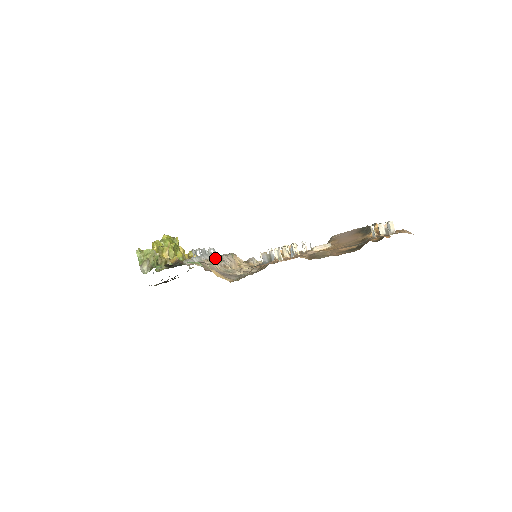
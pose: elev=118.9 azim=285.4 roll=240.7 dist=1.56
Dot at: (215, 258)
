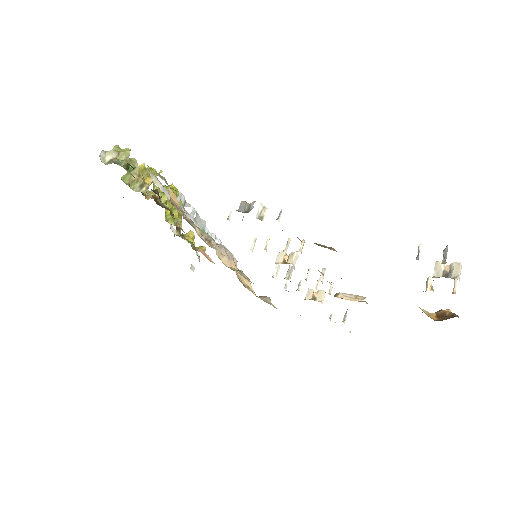
Dot at: occluded
